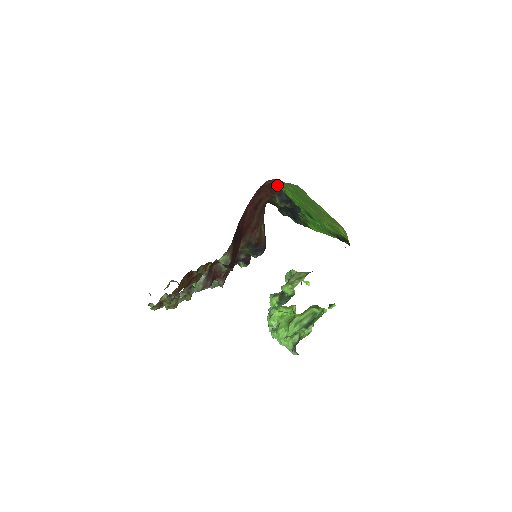
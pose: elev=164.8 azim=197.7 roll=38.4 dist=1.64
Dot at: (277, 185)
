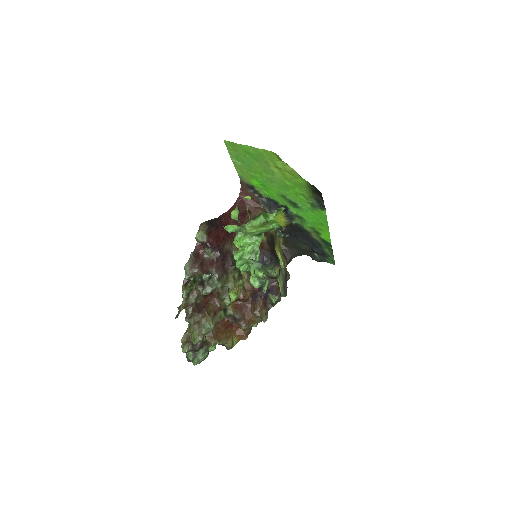
Dot at: (250, 187)
